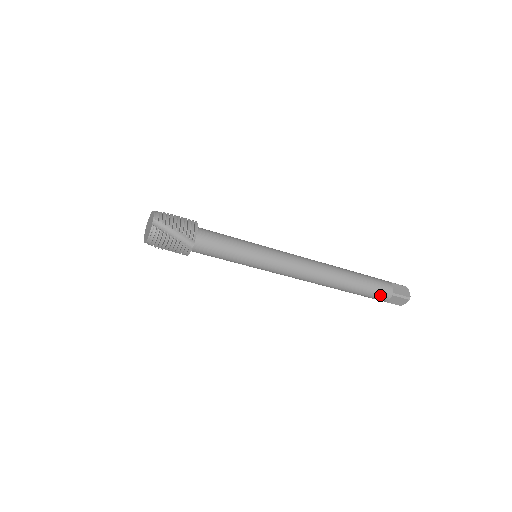
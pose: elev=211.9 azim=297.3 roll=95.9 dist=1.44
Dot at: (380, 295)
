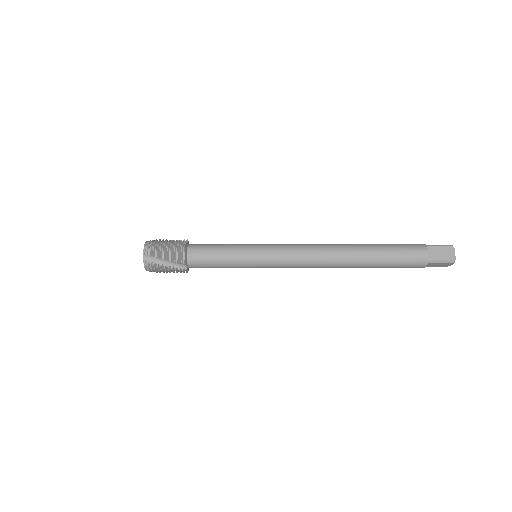
Dot at: (411, 265)
